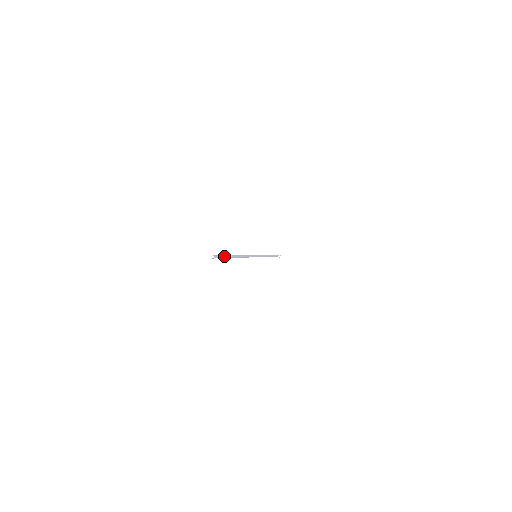
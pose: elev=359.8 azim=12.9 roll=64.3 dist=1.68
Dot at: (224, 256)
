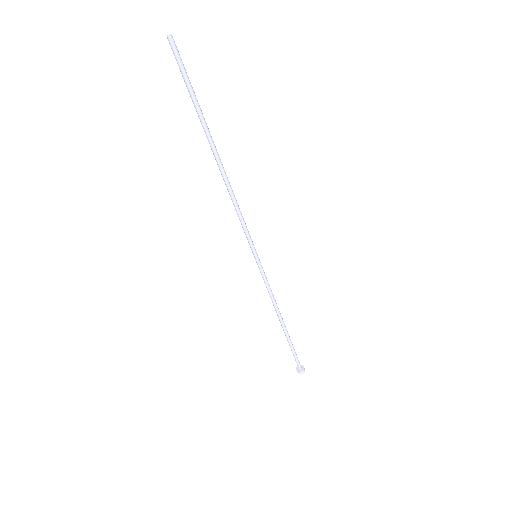
Dot at: (192, 88)
